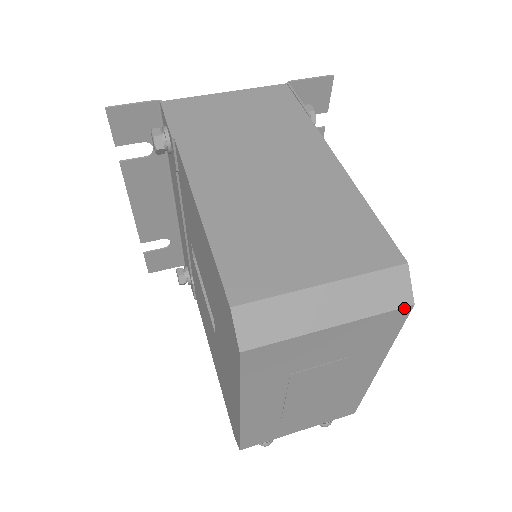
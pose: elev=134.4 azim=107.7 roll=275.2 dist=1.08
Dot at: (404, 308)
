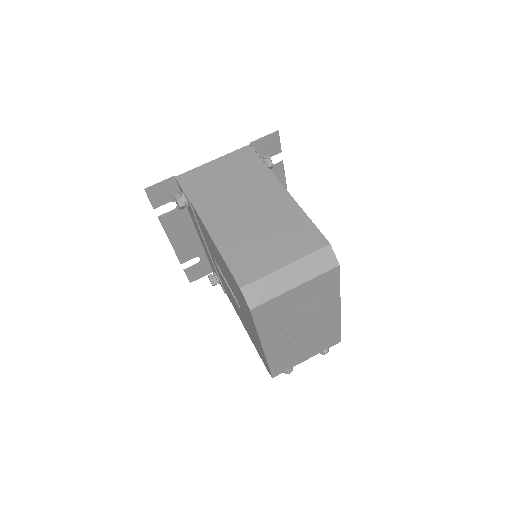
Dot at: (334, 268)
